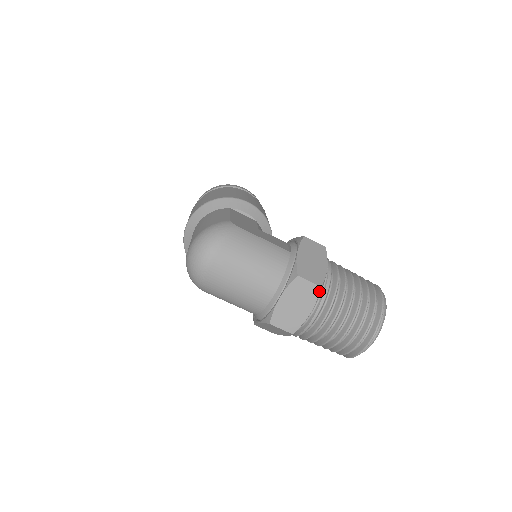
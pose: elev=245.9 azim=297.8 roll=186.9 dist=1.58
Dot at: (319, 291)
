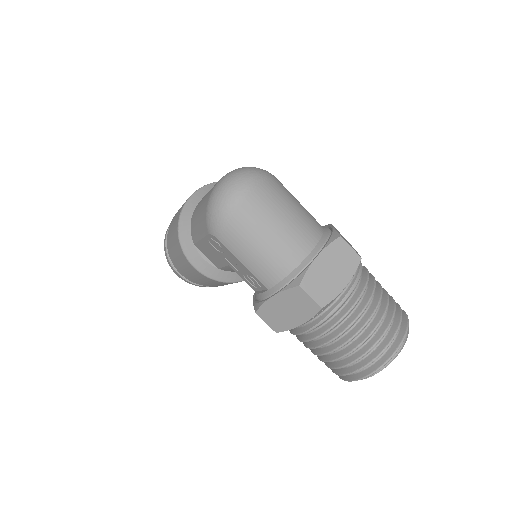
Dot at: (359, 262)
